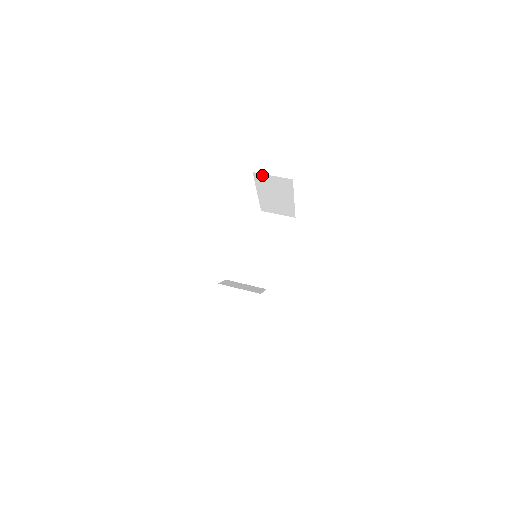
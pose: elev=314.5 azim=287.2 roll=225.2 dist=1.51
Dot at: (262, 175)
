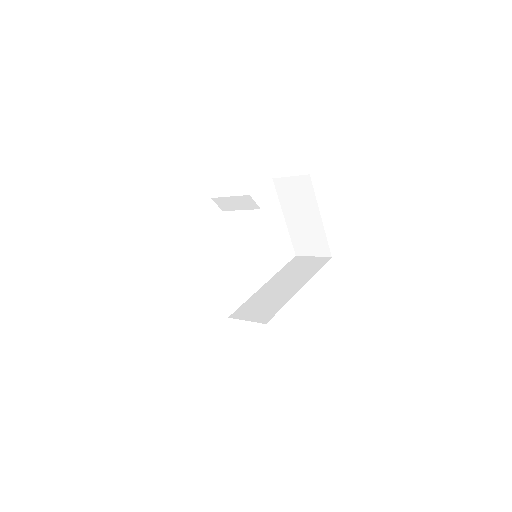
Dot at: (281, 180)
